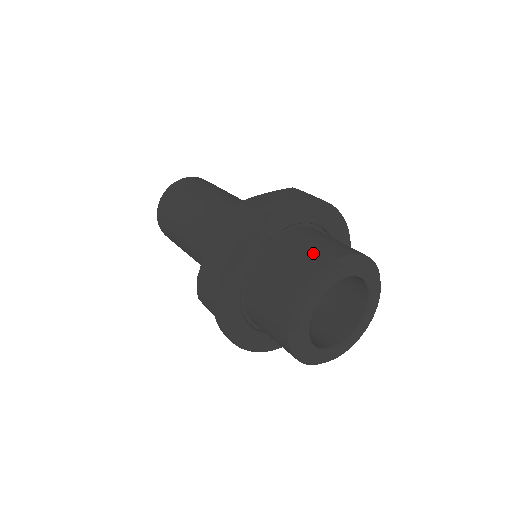
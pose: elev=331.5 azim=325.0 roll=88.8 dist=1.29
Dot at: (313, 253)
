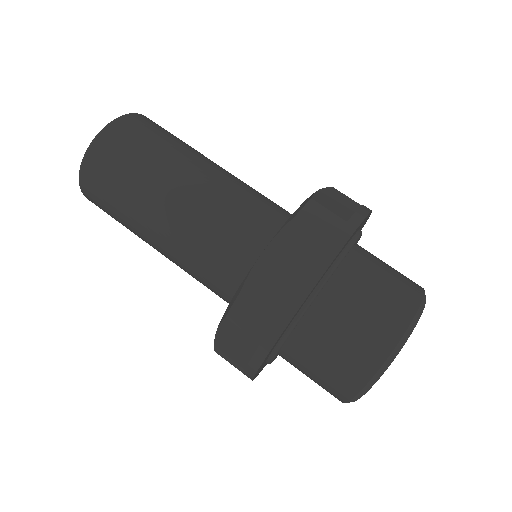
Dot at: (398, 284)
